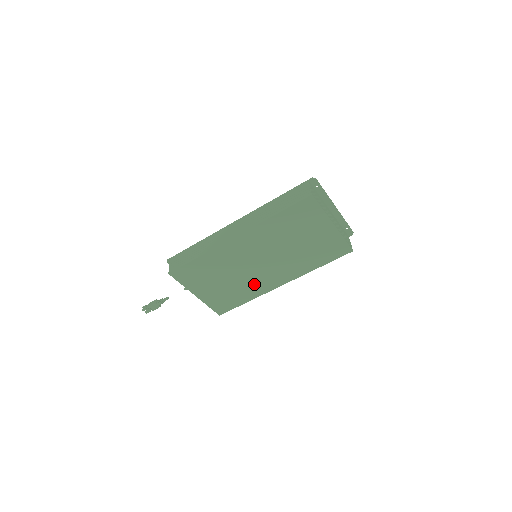
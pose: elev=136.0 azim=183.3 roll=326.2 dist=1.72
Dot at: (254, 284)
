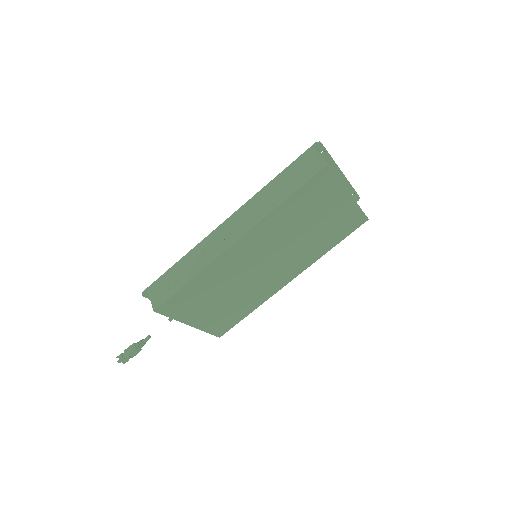
Dot at: (259, 290)
